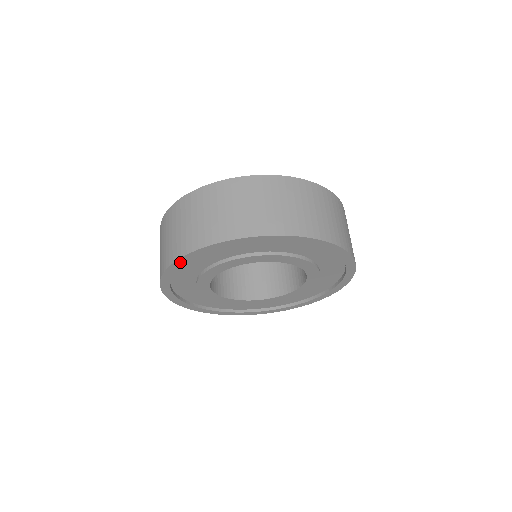
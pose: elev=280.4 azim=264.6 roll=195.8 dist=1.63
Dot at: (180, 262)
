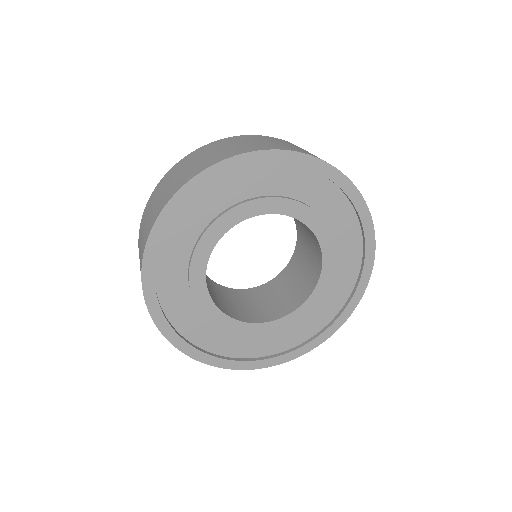
Dot at: (164, 218)
